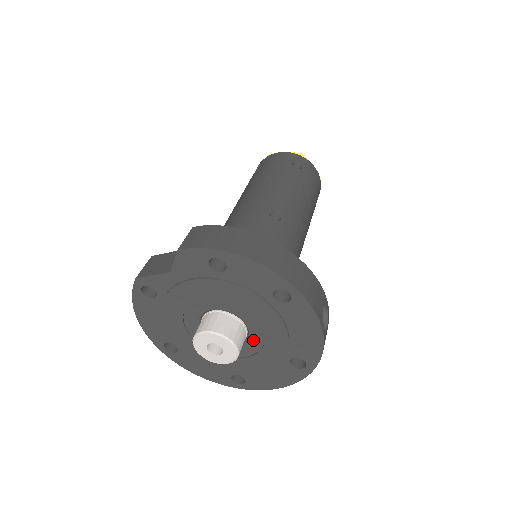
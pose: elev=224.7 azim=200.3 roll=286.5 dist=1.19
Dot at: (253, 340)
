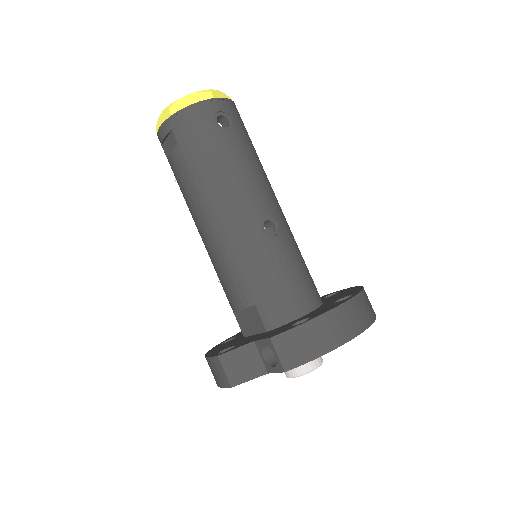
Dot at: occluded
